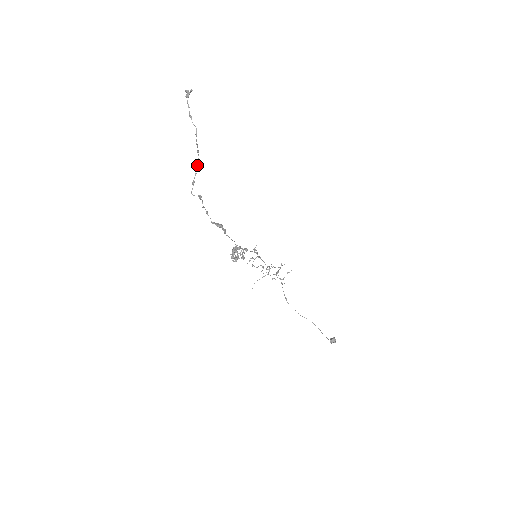
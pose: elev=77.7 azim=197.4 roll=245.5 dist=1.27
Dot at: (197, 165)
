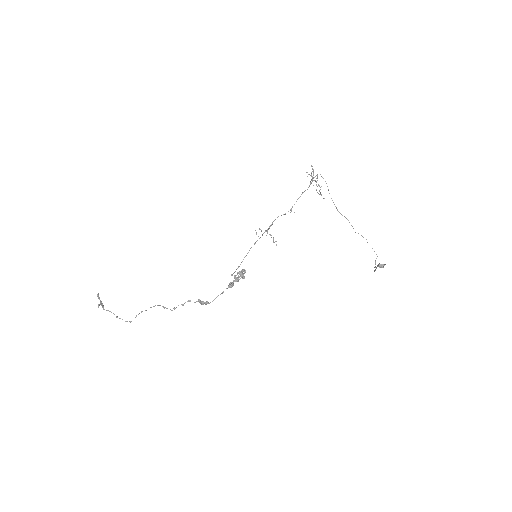
Dot at: occluded
